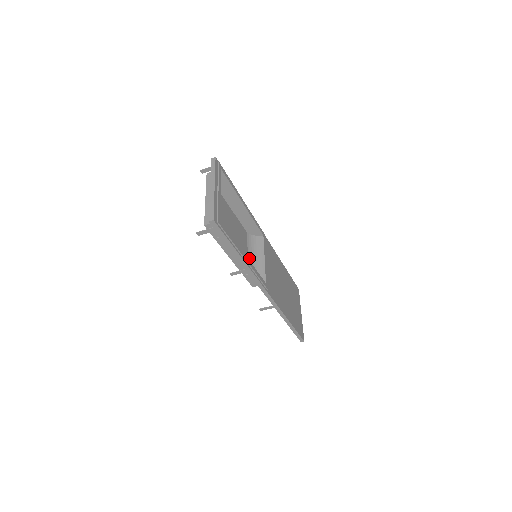
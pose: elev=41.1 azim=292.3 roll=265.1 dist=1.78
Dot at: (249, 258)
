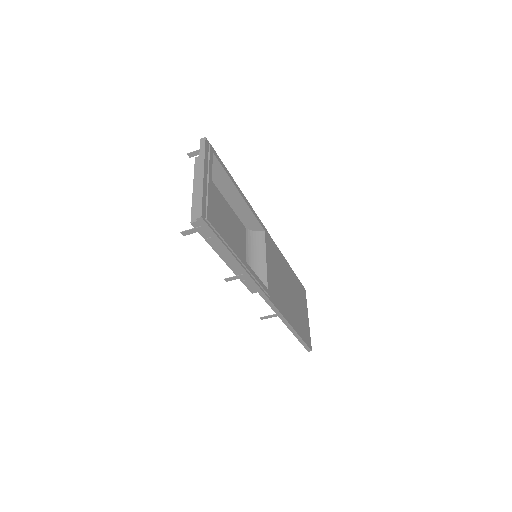
Dot at: (248, 258)
